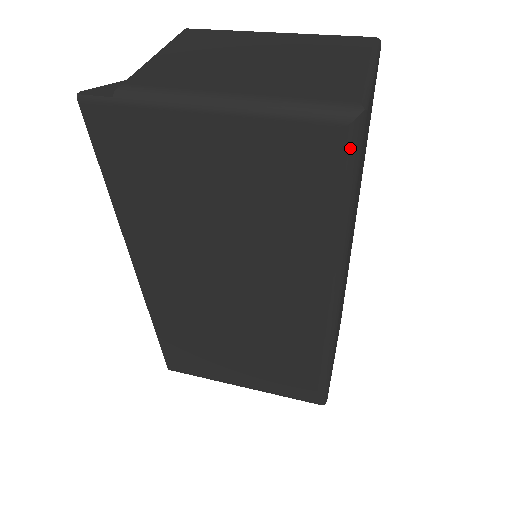
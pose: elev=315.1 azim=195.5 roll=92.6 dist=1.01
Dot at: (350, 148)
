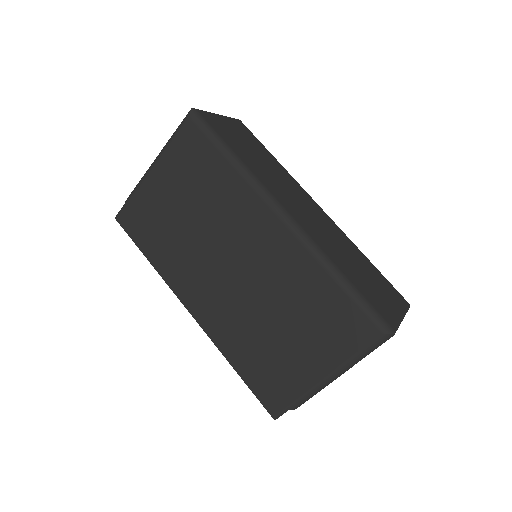
Dot at: (199, 124)
